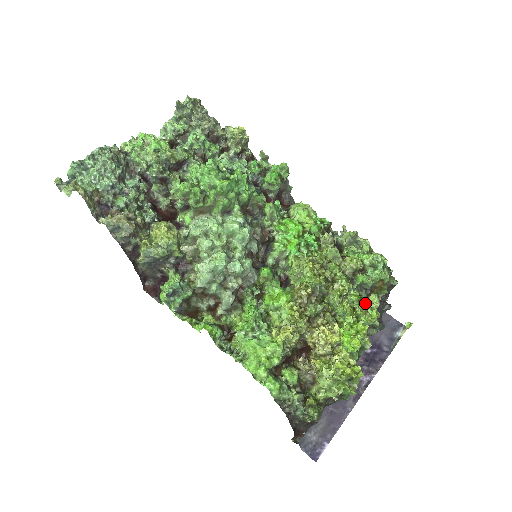
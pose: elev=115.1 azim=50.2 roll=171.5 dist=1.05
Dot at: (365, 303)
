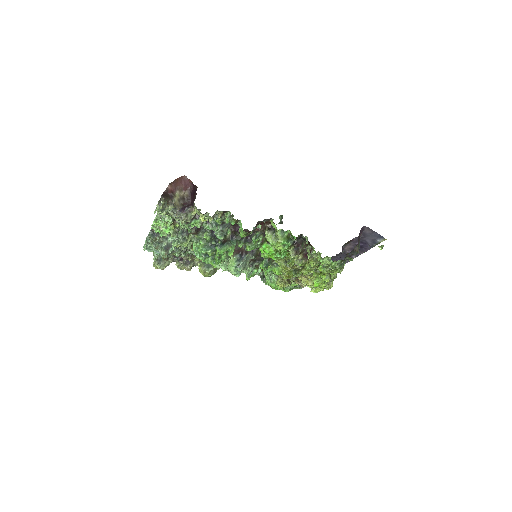
Dot at: occluded
